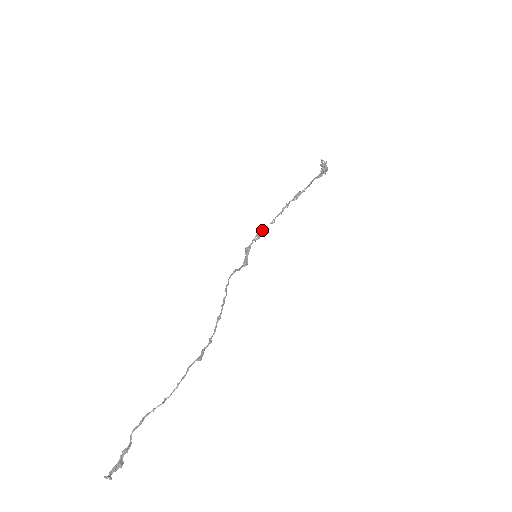
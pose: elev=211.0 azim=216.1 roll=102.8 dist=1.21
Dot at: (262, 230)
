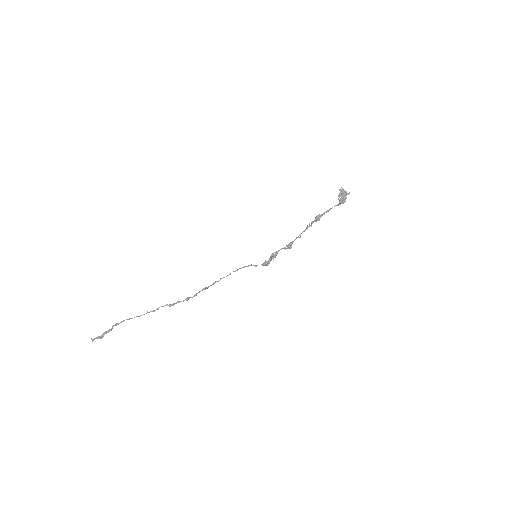
Dot at: (292, 242)
